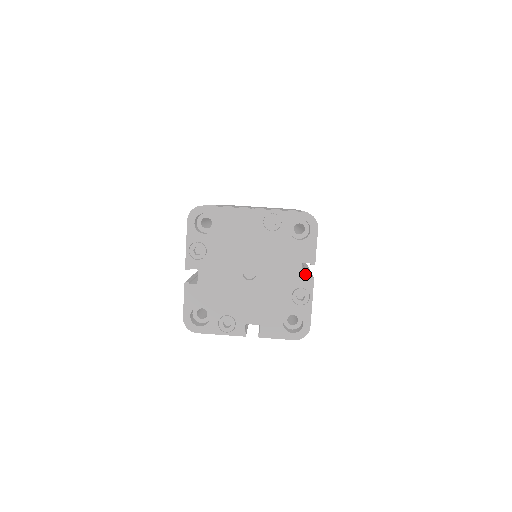
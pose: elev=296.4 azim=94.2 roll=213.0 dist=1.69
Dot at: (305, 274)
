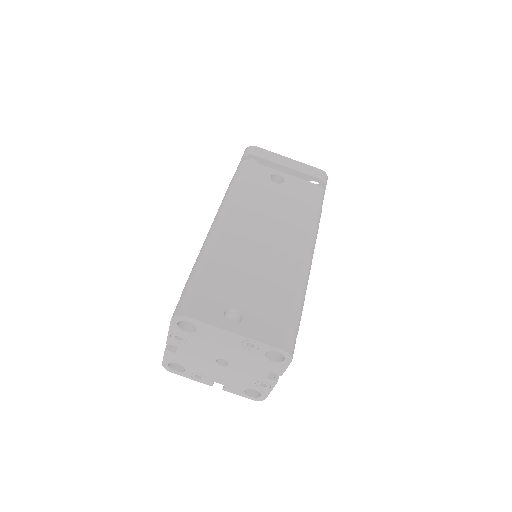
Dot at: occluded
